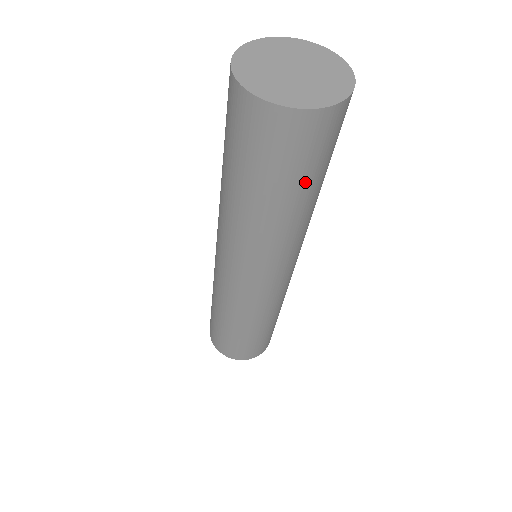
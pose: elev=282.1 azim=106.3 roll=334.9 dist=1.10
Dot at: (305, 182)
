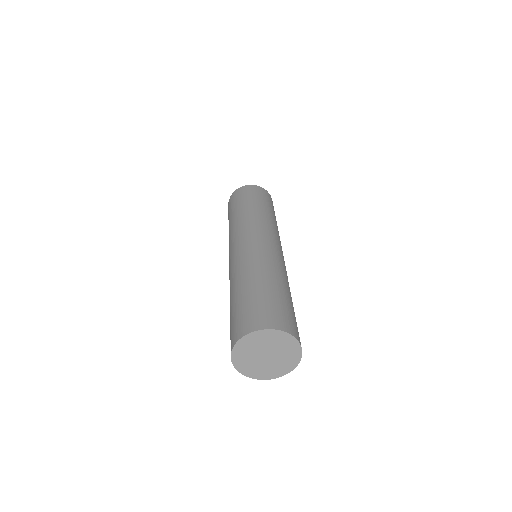
Dot at: occluded
